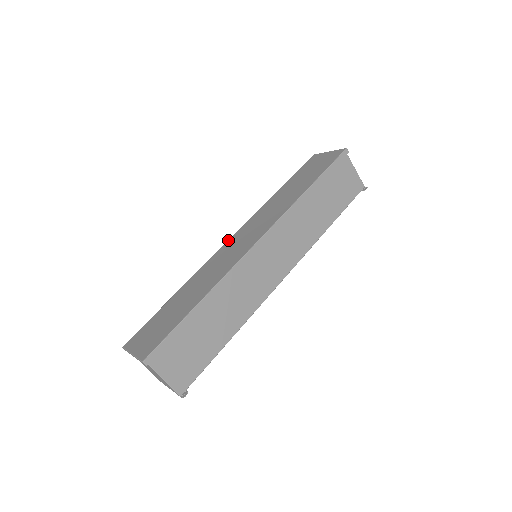
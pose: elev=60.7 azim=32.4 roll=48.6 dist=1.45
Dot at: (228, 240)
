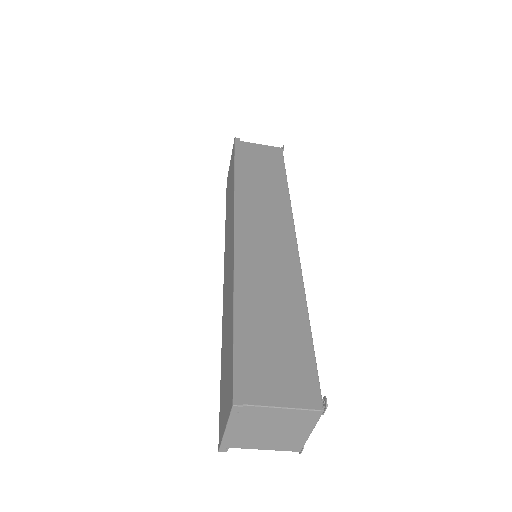
Dot at: occluded
